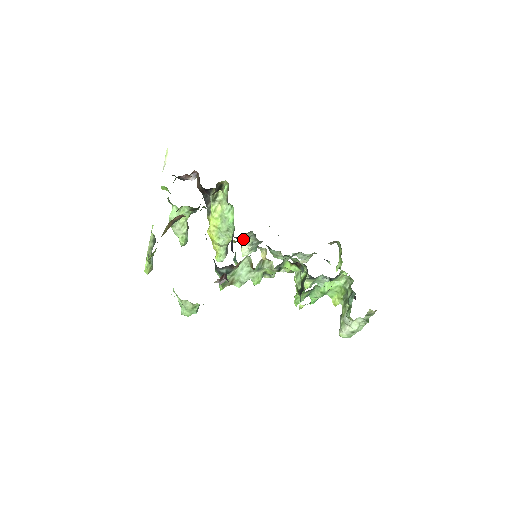
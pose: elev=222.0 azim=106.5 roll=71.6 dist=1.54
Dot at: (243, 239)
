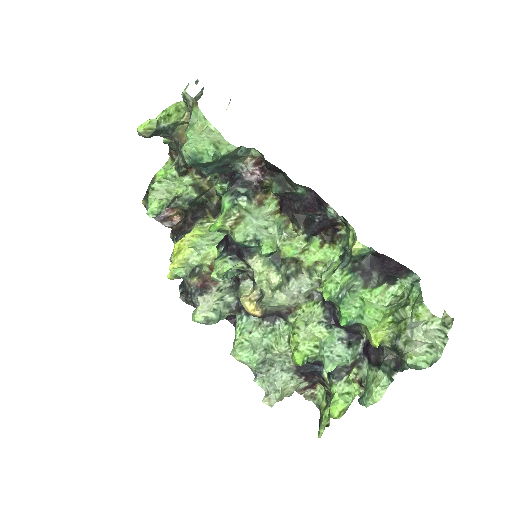
Dot at: (206, 295)
